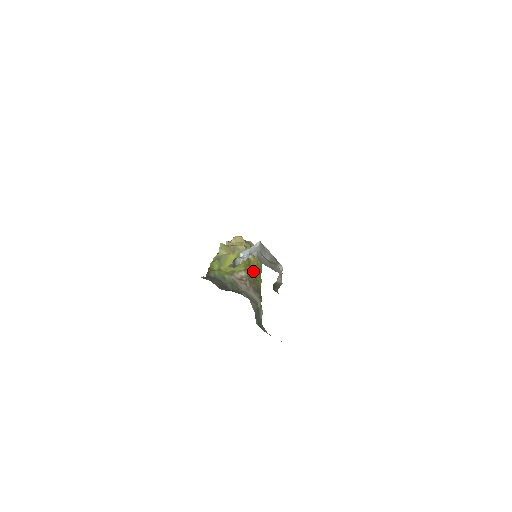
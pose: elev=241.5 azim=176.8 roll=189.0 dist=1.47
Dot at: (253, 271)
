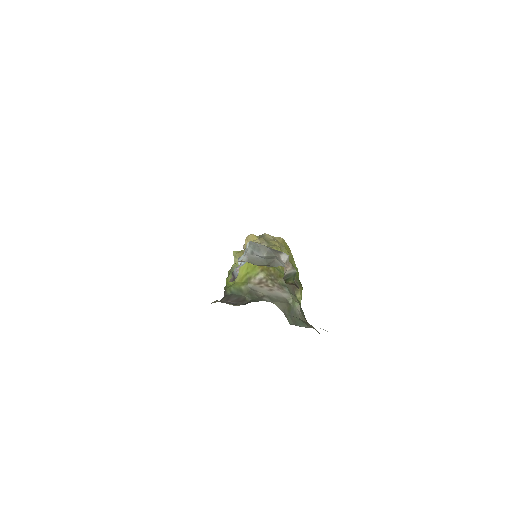
Dot at: occluded
